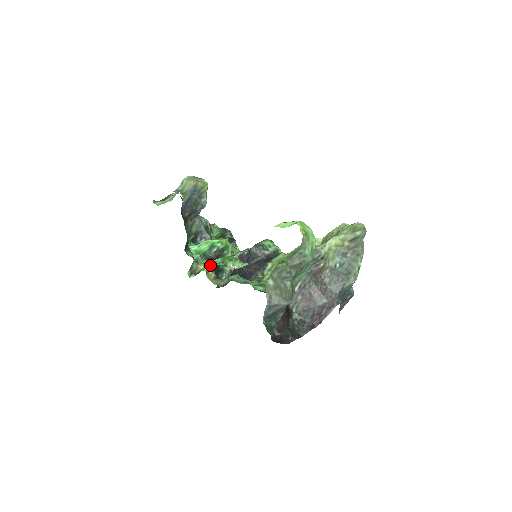
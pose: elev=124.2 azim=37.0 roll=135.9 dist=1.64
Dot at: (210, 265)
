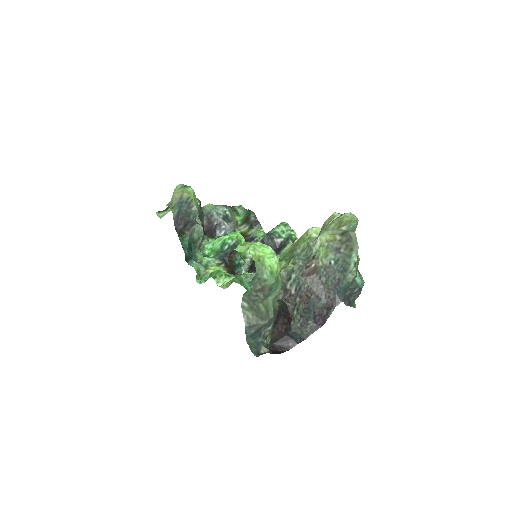
Dot at: occluded
